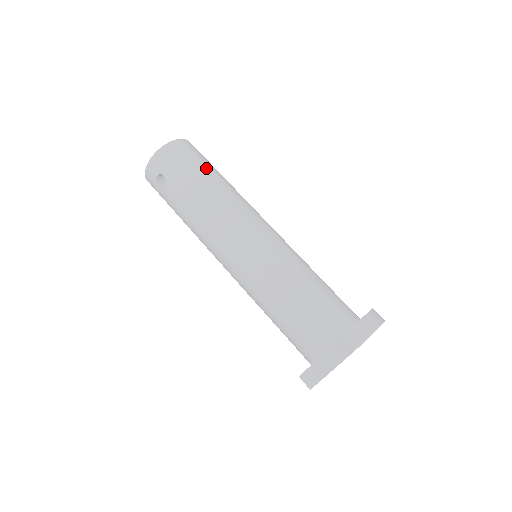
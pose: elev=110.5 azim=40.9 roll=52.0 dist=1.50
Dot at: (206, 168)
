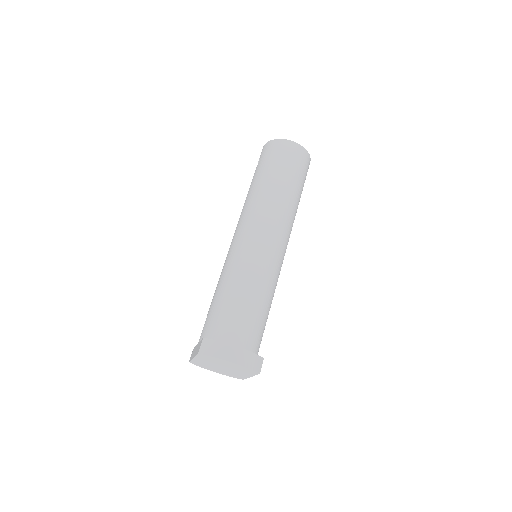
Dot at: (284, 172)
